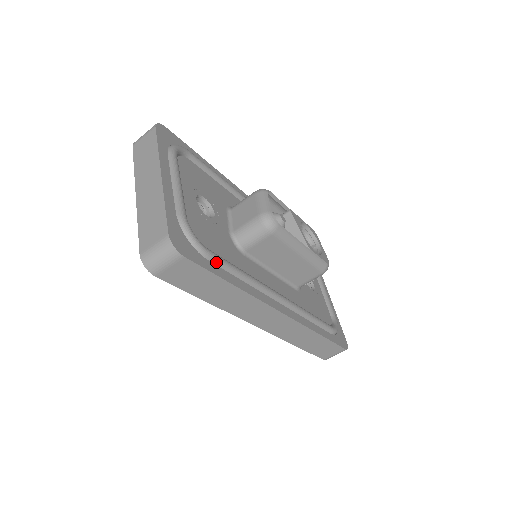
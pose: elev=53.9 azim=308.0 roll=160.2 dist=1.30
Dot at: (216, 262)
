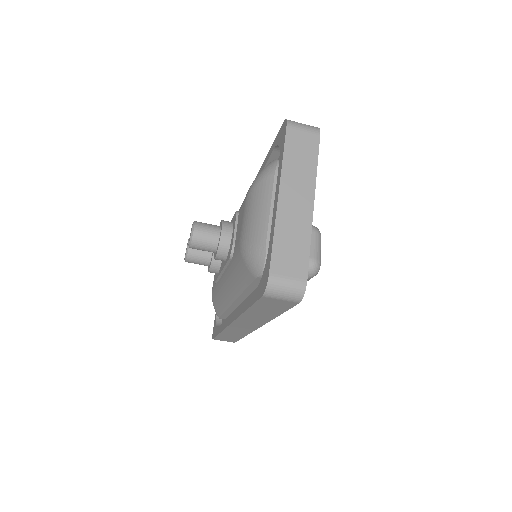
Dot at: occluded
